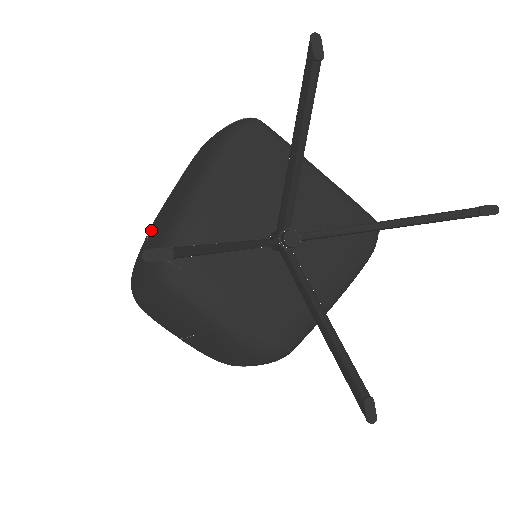
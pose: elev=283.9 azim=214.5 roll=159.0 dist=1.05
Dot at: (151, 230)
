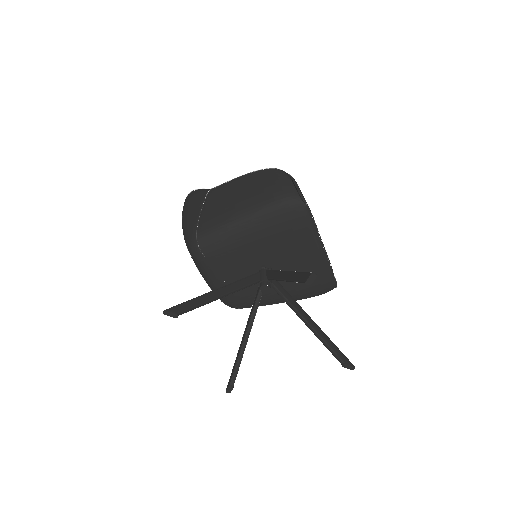
Dot at: (209, 199)
